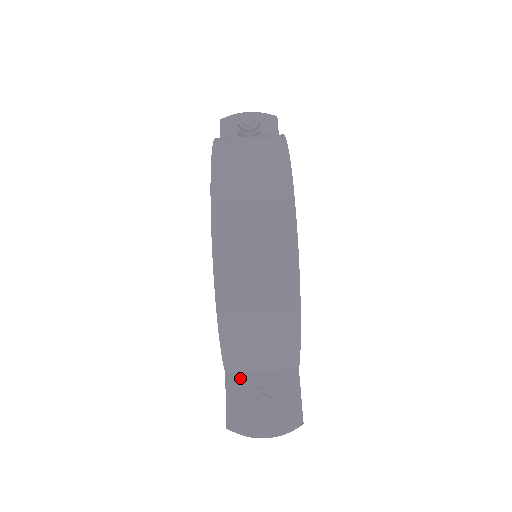
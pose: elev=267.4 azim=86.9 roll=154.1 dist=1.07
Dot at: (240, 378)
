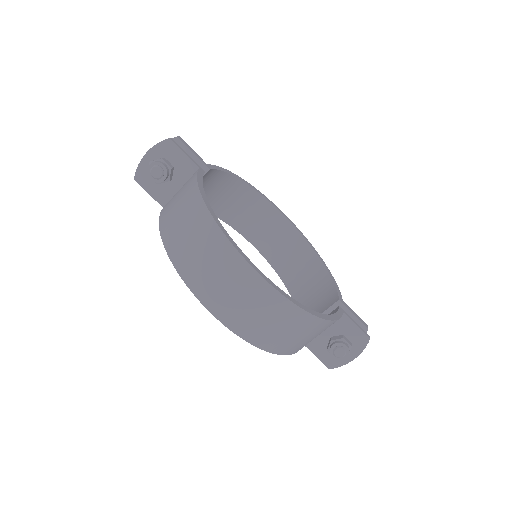
Dot at: (314, 341)
